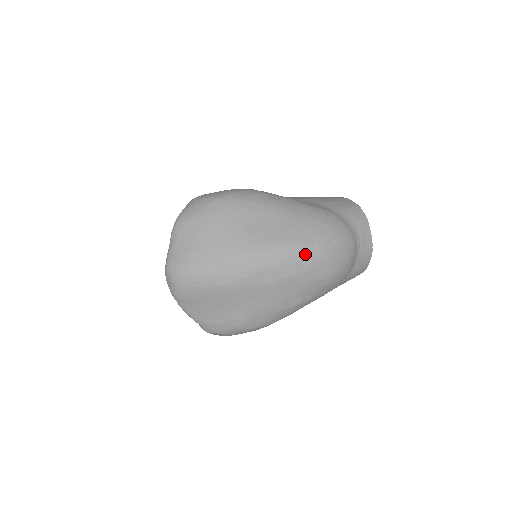
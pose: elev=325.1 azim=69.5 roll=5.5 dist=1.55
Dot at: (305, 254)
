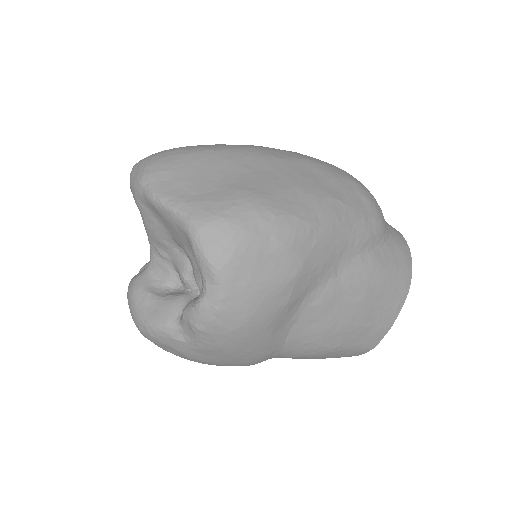
Dot at: occluded
